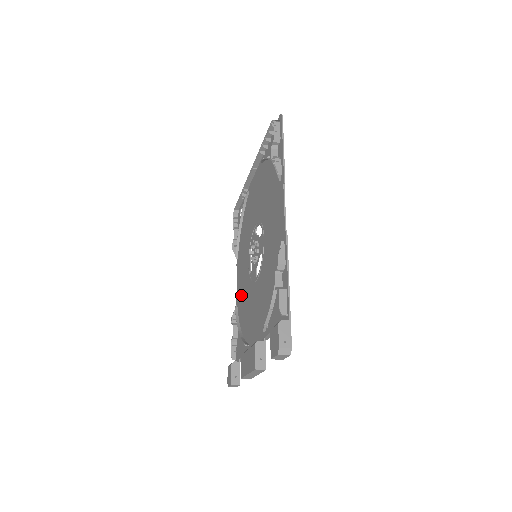
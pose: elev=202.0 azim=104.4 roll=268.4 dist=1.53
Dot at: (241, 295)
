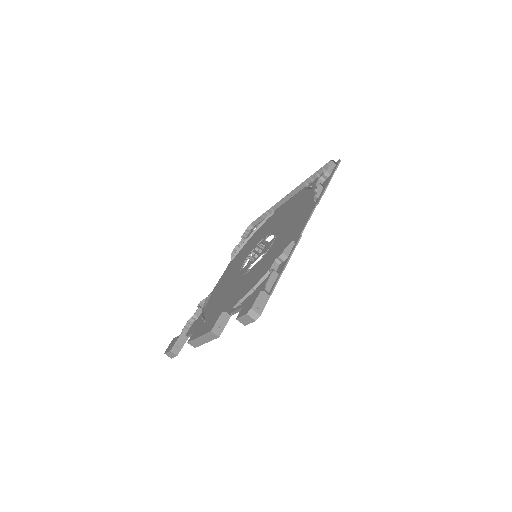
Dot at: (220, 286)
